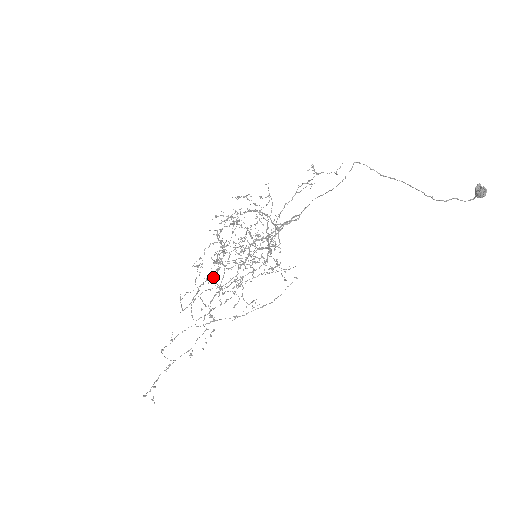
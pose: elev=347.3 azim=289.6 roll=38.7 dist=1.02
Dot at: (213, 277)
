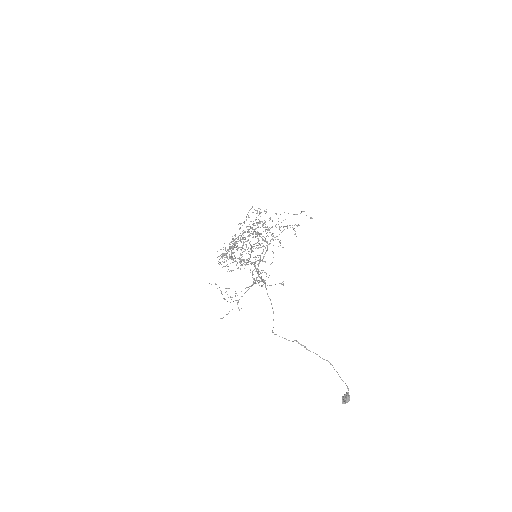
Dot at: occluded
